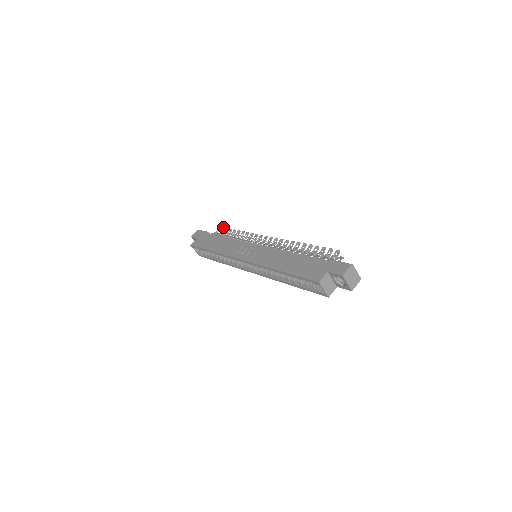
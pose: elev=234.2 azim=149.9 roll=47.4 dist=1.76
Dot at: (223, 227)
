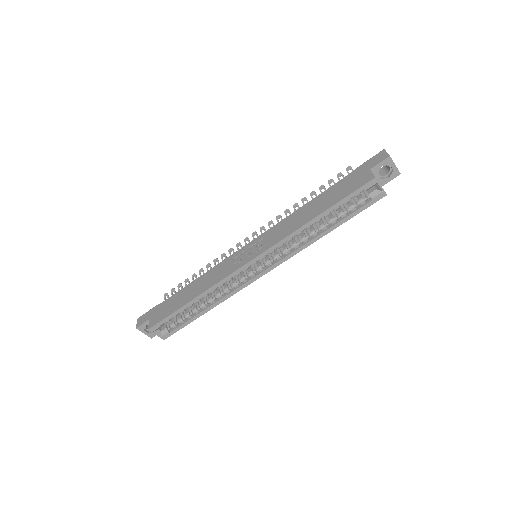
Dot at: (171, 289)
